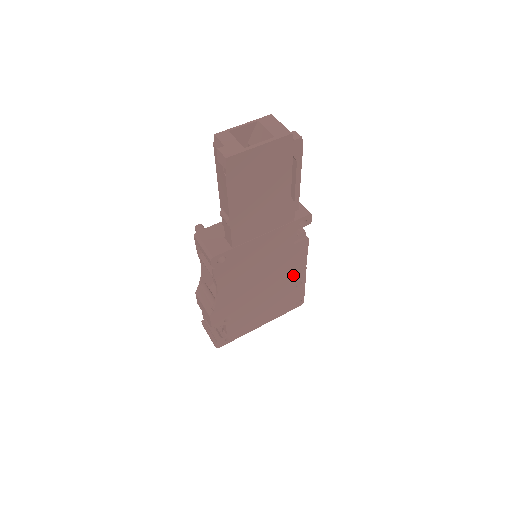
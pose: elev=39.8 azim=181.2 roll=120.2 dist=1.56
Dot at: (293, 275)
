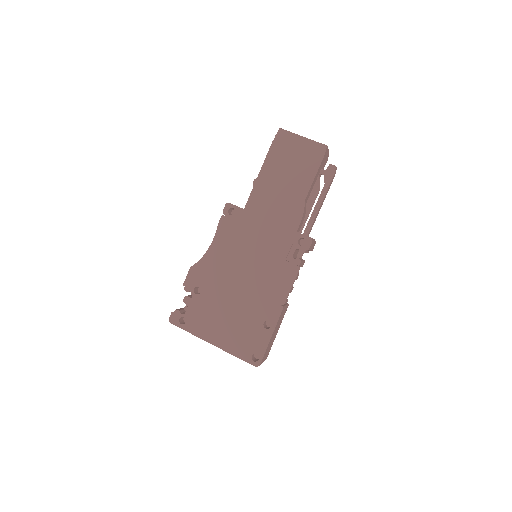
Dot at: (268, 304)
